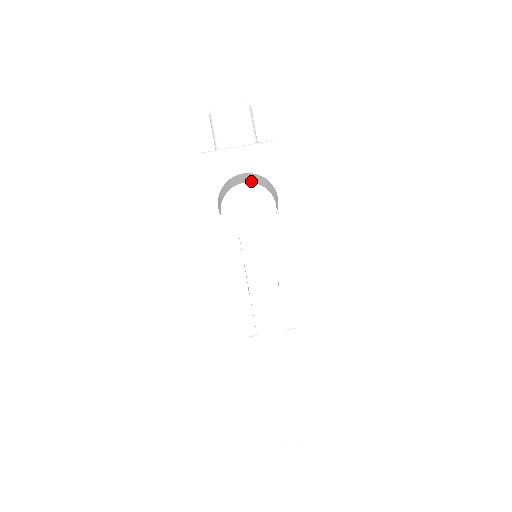
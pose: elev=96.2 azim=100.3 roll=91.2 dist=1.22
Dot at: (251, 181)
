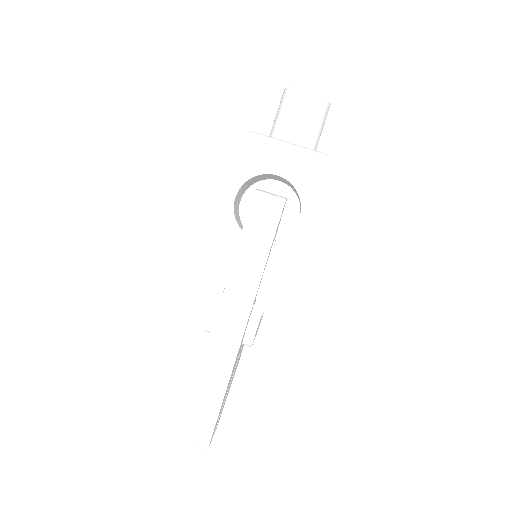
Dot at: (286, 183)
